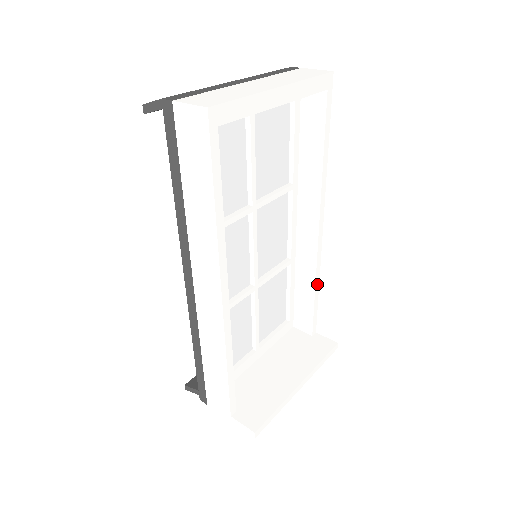
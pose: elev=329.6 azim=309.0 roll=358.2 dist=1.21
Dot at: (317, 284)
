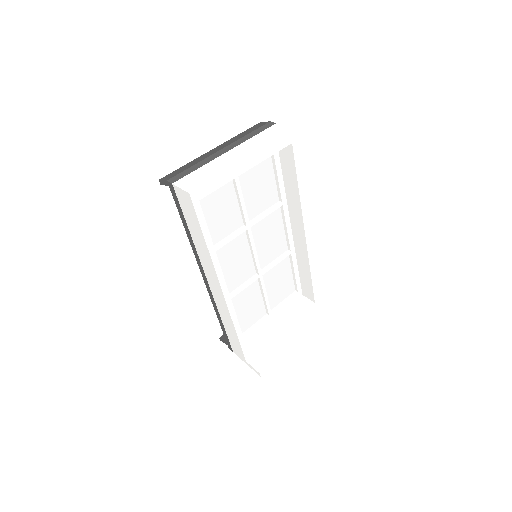
Dot at: (312, 268)
